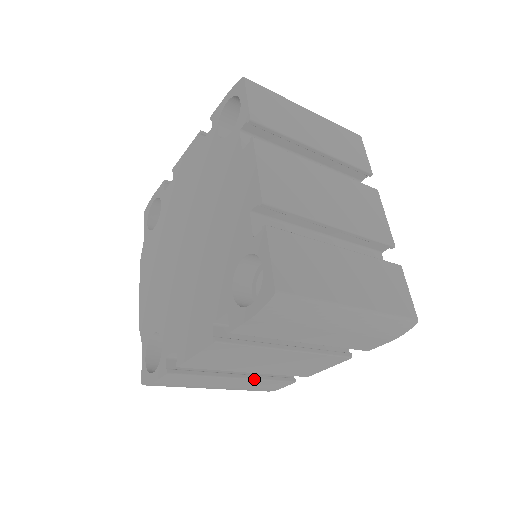
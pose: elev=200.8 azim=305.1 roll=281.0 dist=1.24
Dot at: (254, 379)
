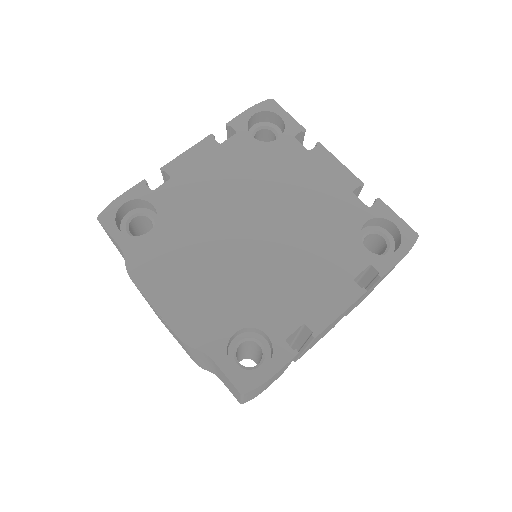
Dot at: (287, 367)
